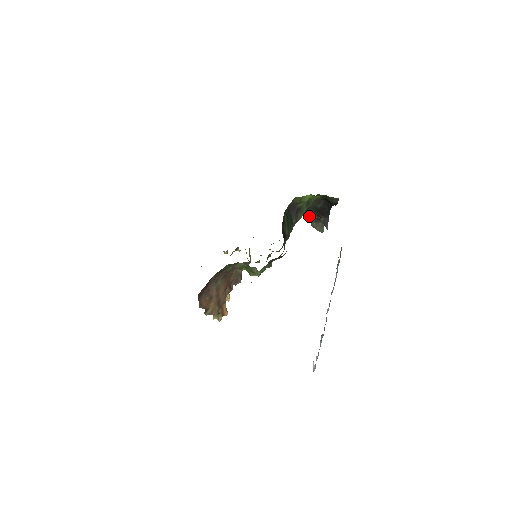
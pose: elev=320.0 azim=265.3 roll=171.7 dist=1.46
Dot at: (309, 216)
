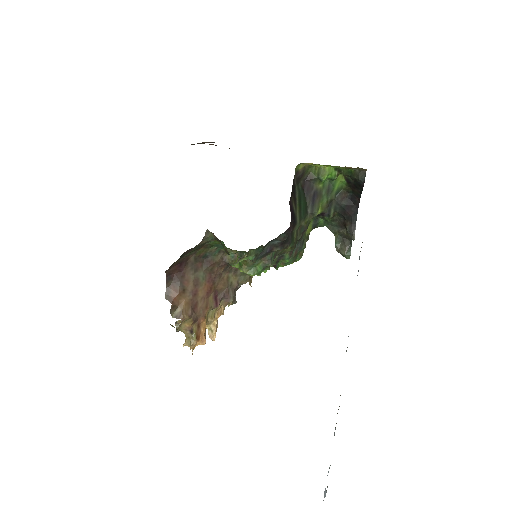
Dot at: (333, 231)
